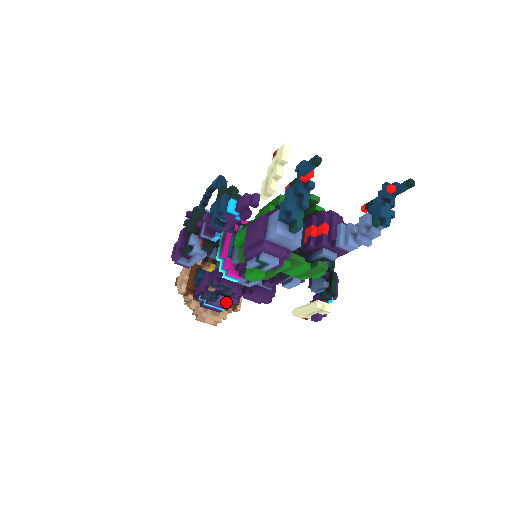
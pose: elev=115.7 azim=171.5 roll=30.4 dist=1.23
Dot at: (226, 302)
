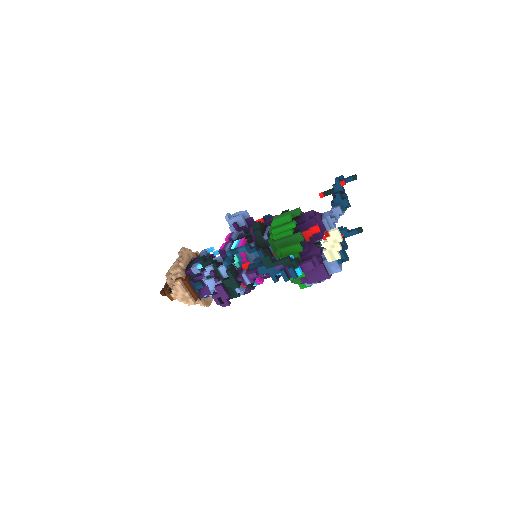
Dot at: occluded
